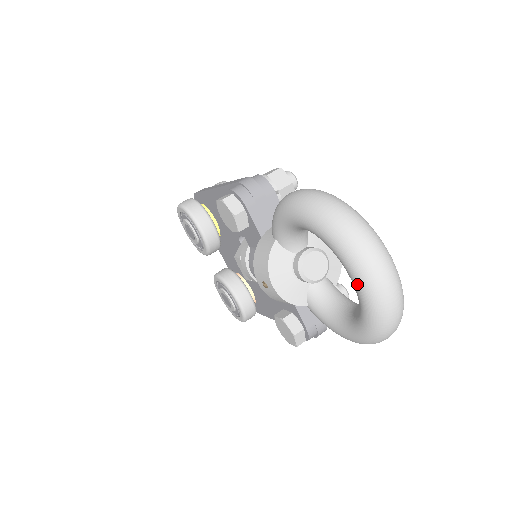
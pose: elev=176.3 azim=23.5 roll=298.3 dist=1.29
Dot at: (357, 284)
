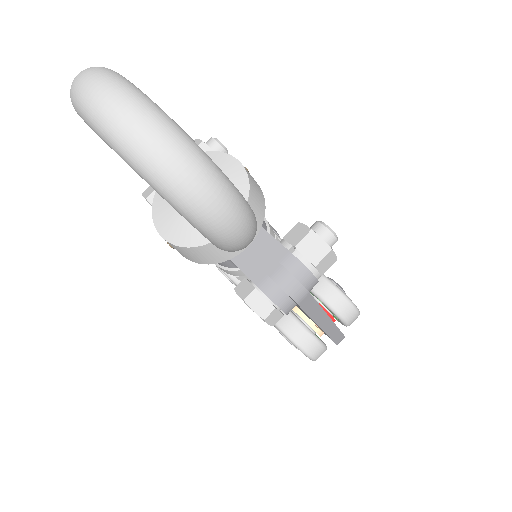
Dot at: occluded
